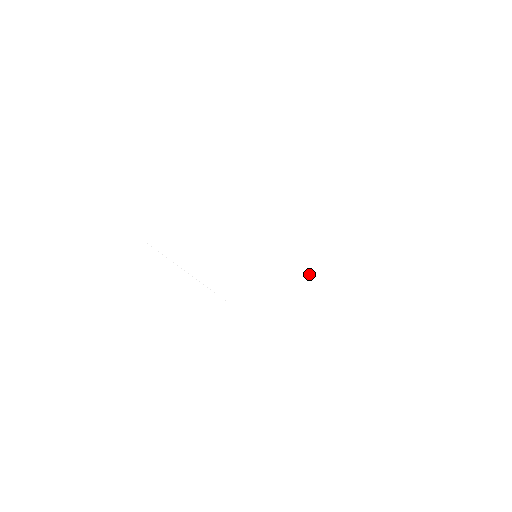
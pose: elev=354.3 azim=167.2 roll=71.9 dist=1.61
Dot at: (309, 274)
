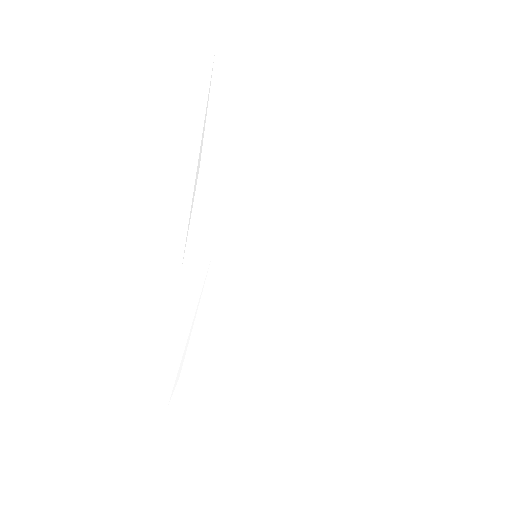
Dot at: (269, 339)
